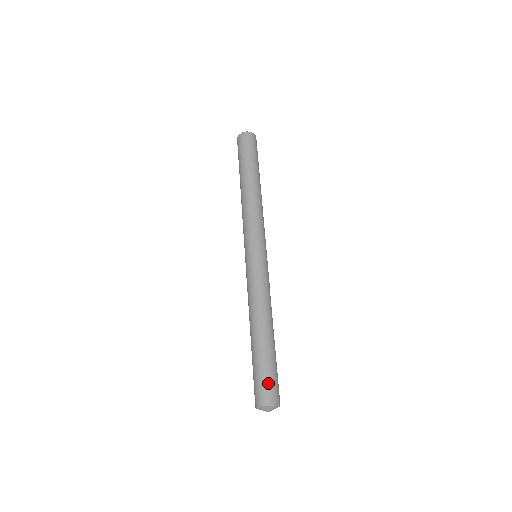
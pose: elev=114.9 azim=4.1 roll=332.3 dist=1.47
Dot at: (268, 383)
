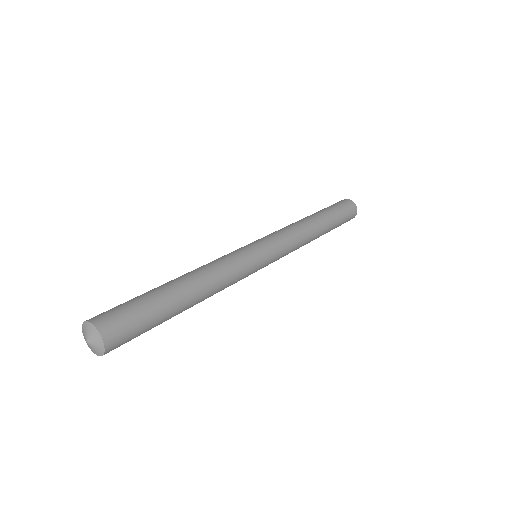
Dot at: (130, 323)
